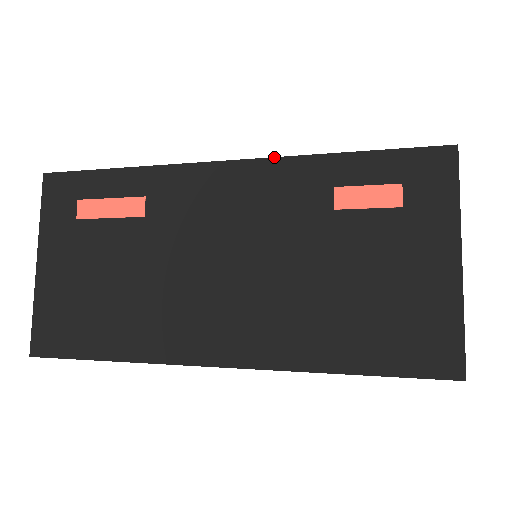
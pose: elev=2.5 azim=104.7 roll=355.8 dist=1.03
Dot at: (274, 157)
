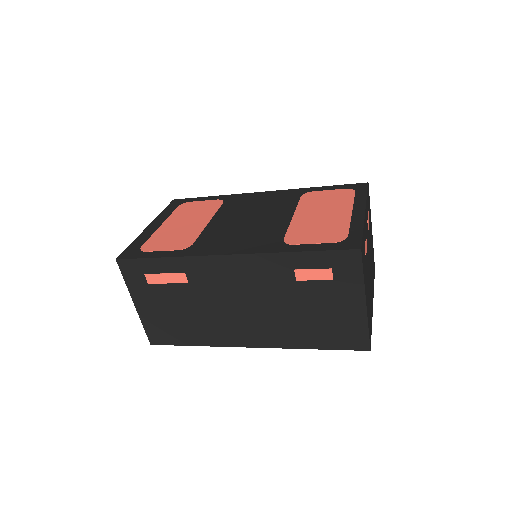
Dot at: (256, 253)
